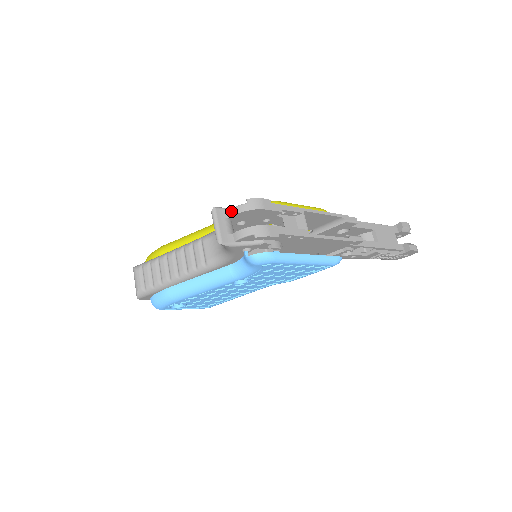
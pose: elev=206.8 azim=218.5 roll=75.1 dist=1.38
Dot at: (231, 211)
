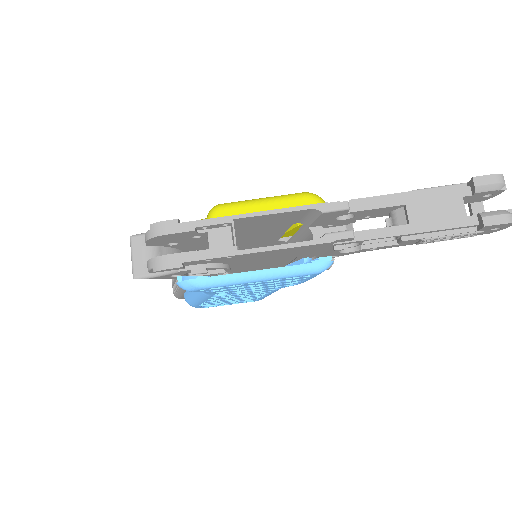
Dot at: (145, 238)
